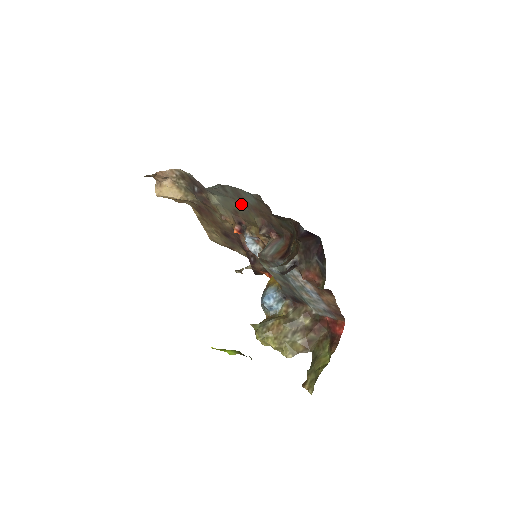
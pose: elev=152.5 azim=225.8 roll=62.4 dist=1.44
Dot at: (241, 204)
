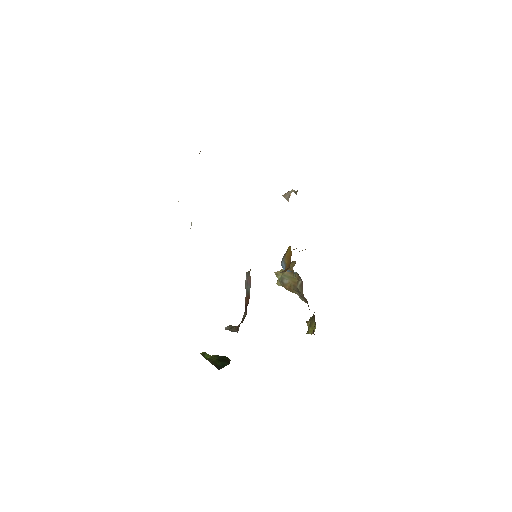
Dot at: occluded
